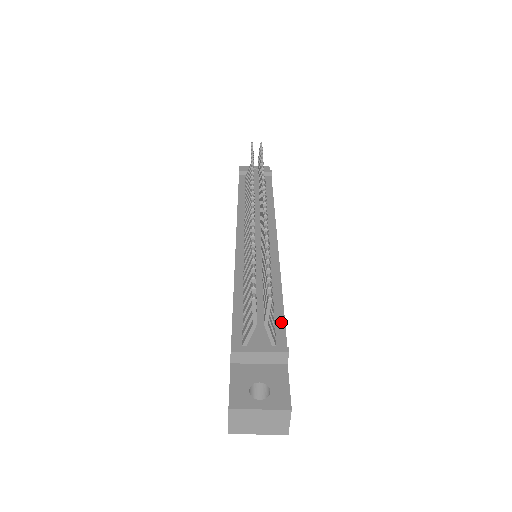
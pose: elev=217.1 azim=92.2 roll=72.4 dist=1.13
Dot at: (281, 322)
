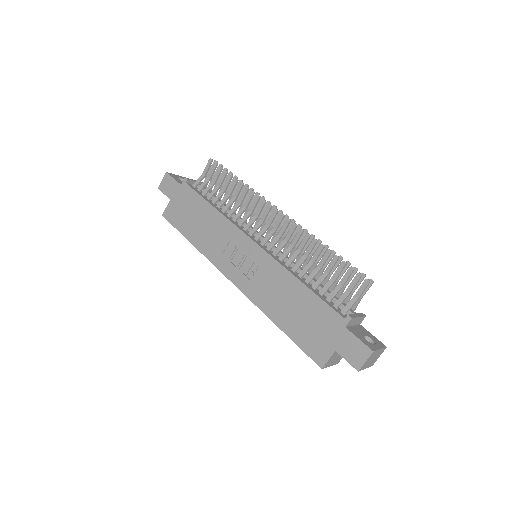
Dot at: occluded
